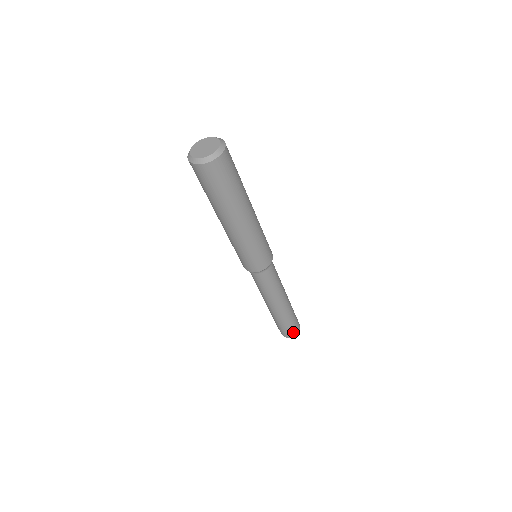
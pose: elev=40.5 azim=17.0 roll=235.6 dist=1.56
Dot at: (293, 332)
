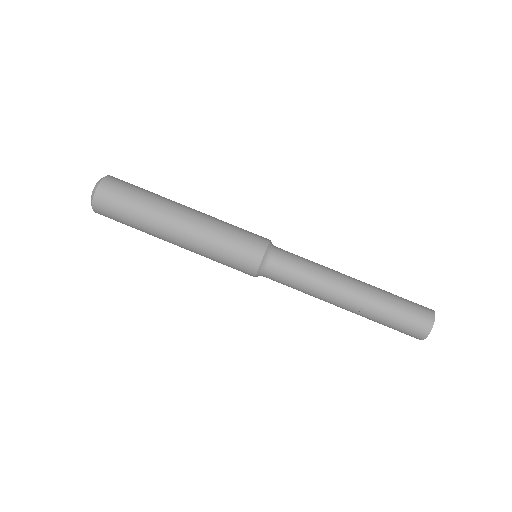
Dot at: (423, 310)
